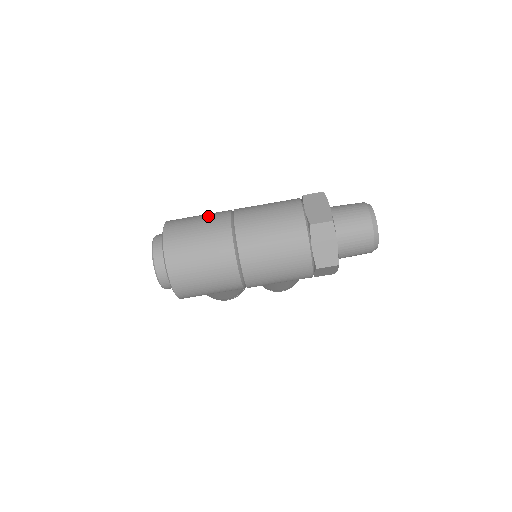
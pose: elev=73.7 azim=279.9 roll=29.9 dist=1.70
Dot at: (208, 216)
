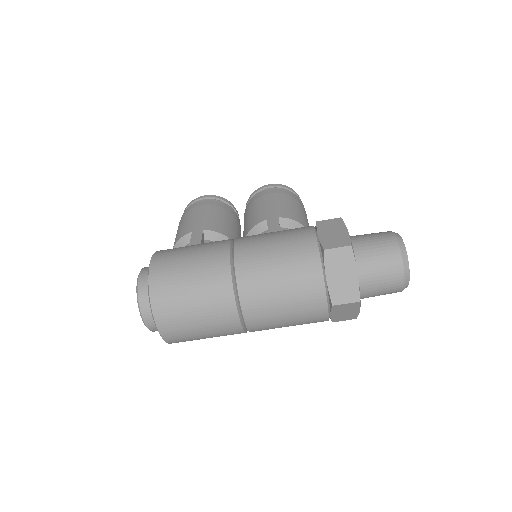
Dot at: (203, 279)
